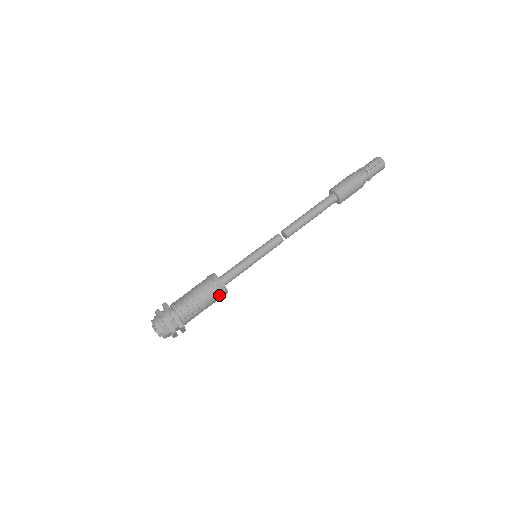
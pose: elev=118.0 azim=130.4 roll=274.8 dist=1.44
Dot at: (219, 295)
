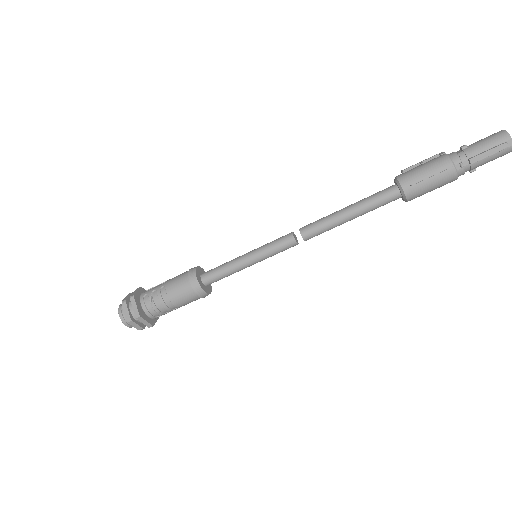
Dot at: (199, 298)
